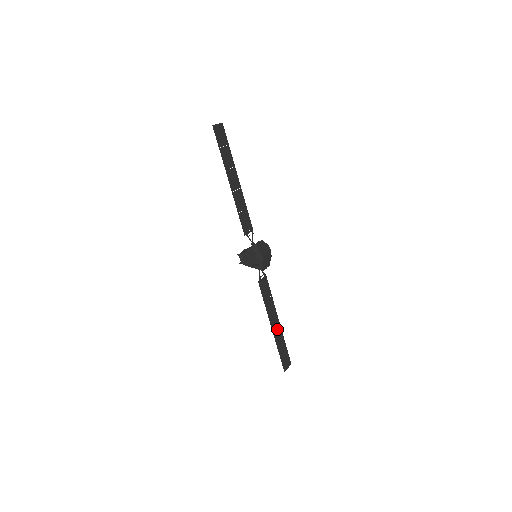
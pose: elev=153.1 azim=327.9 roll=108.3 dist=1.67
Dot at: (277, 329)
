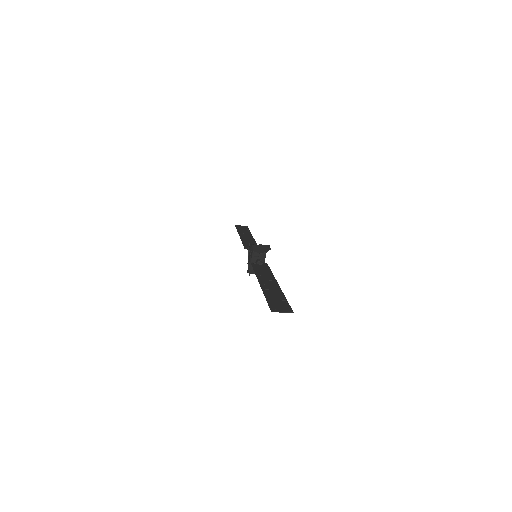
Dot at: (271, 287)
